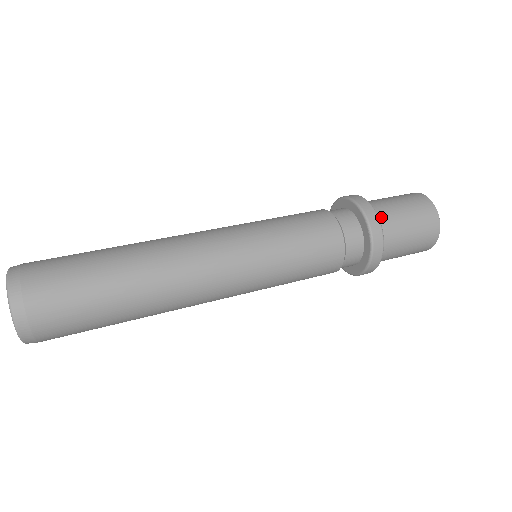
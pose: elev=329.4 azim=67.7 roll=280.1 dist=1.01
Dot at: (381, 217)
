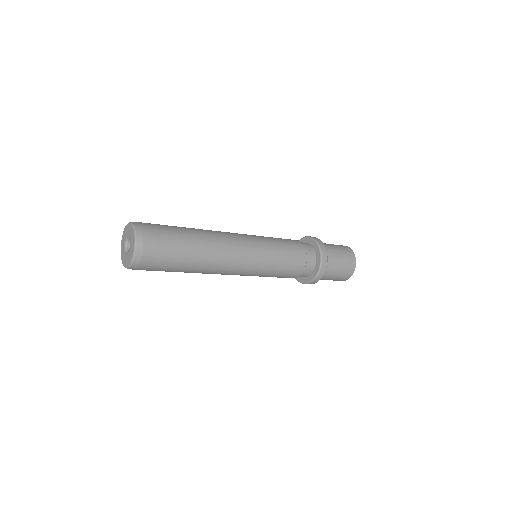
Dot at: (328, 255)
